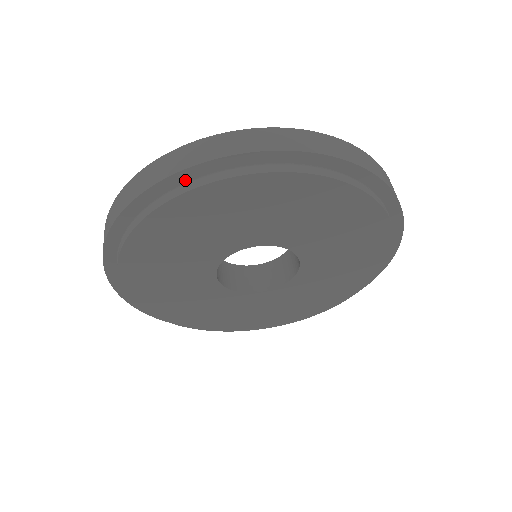
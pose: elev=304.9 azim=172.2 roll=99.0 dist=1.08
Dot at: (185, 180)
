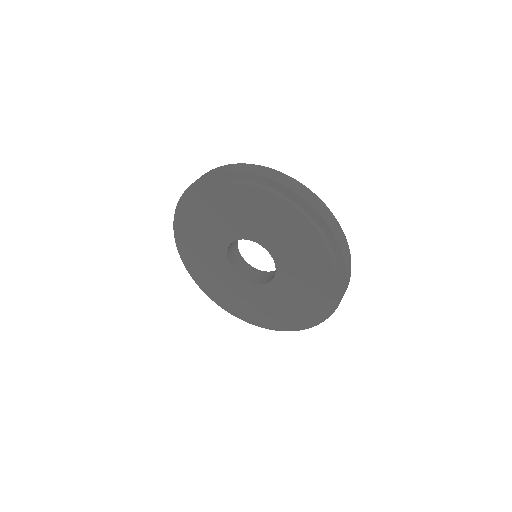
Dot at: occluded
